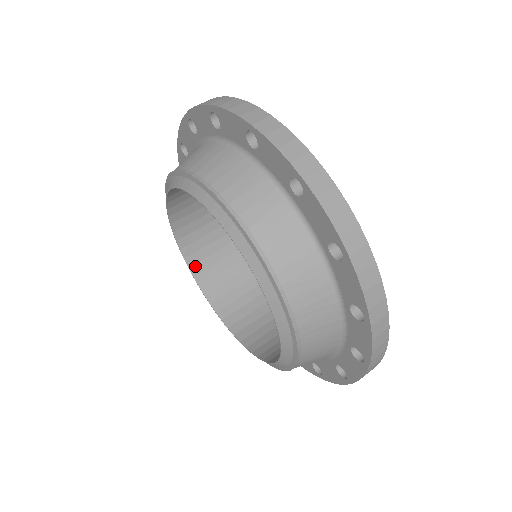
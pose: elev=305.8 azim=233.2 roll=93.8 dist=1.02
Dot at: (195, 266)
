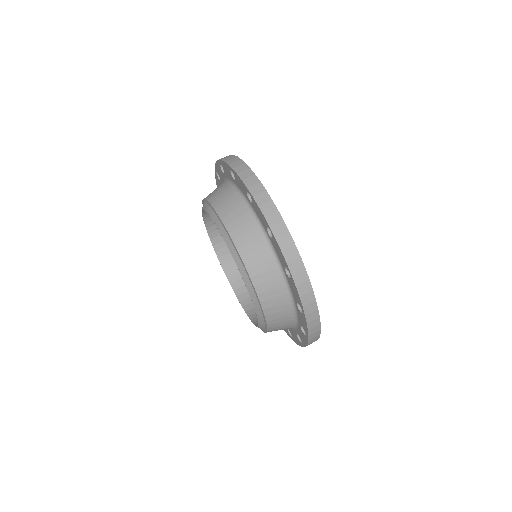
Dot at: (208, 218)
